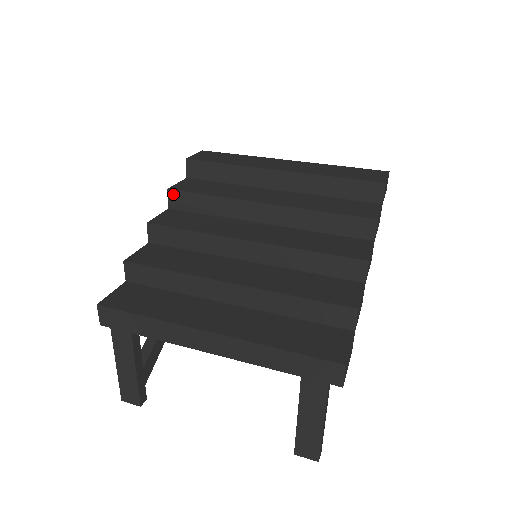
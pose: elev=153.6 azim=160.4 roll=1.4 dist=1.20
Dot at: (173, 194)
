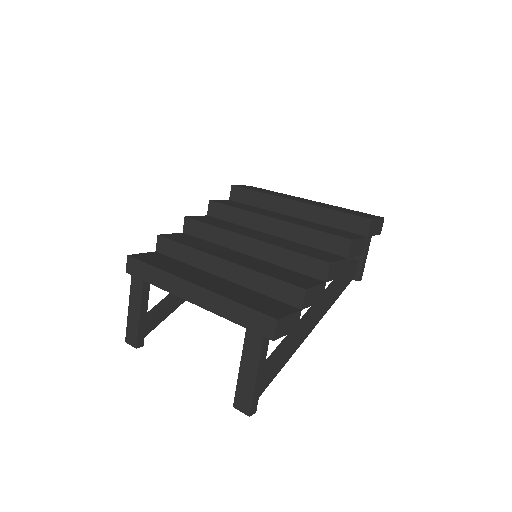
Dot at: (212, 204)
